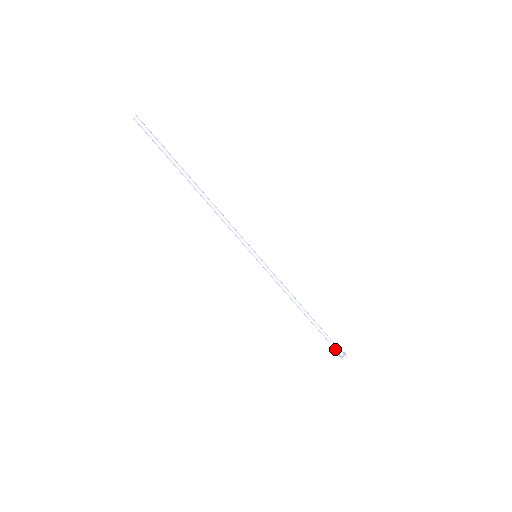
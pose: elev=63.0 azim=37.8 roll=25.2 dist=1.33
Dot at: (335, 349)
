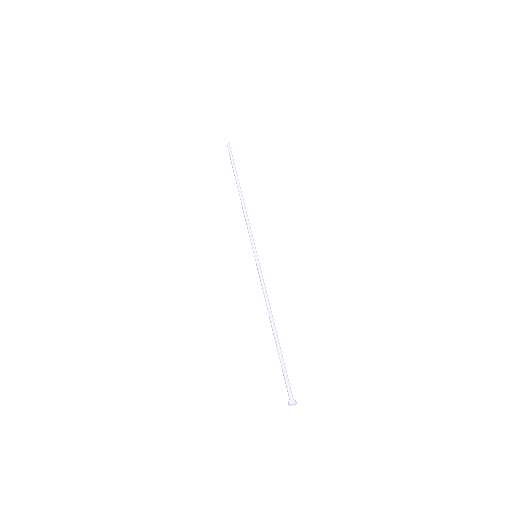
Dot at: (287, 387)
